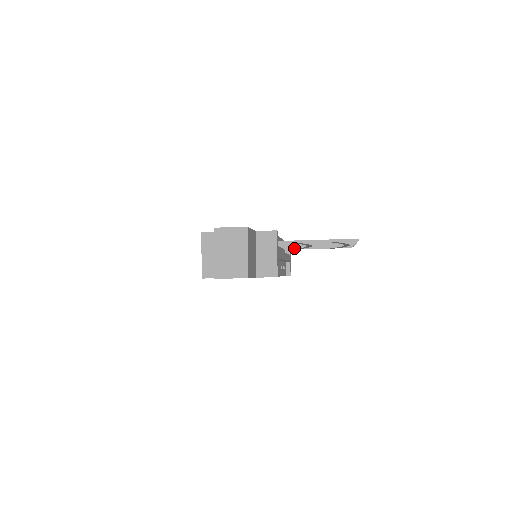
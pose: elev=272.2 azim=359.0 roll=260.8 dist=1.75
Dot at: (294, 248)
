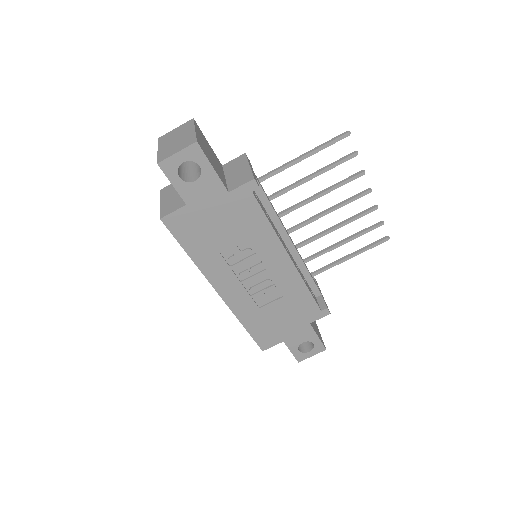
Dot at: (312, 257)
